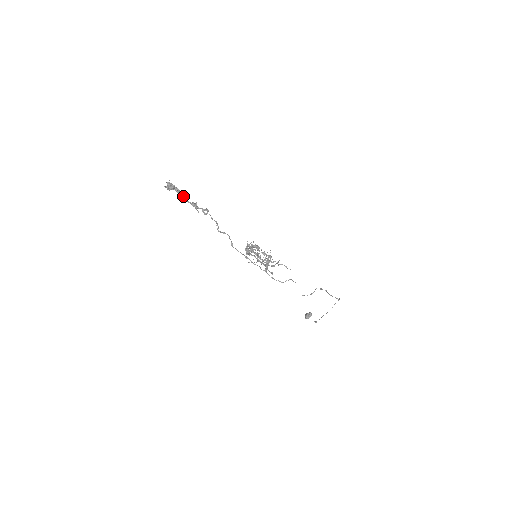
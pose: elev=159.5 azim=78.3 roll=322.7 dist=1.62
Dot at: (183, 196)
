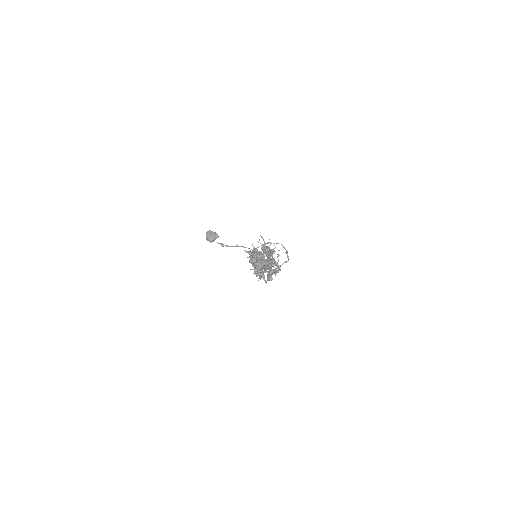
Dot at: (265, 268)
